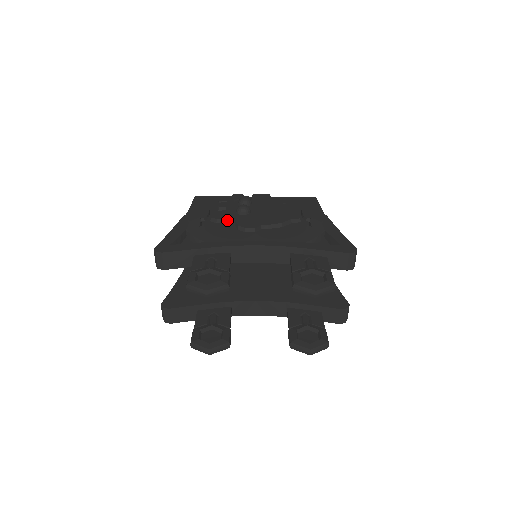
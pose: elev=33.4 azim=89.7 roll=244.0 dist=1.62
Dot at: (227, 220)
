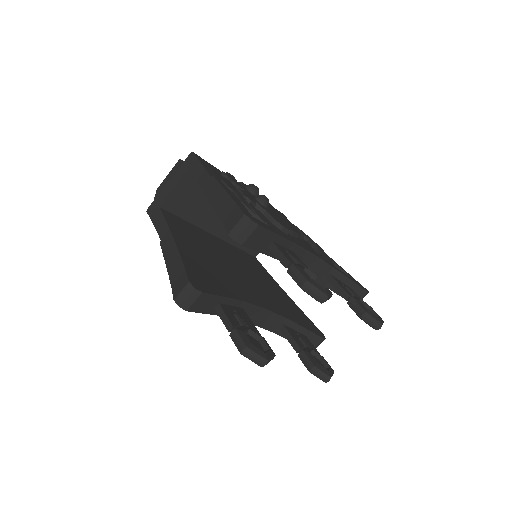
Dot at: (254, 206)
